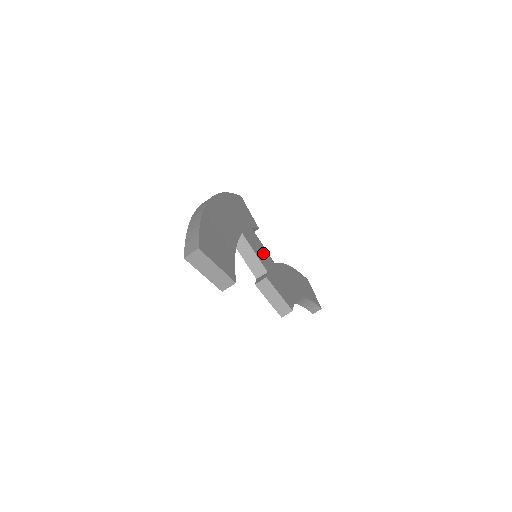
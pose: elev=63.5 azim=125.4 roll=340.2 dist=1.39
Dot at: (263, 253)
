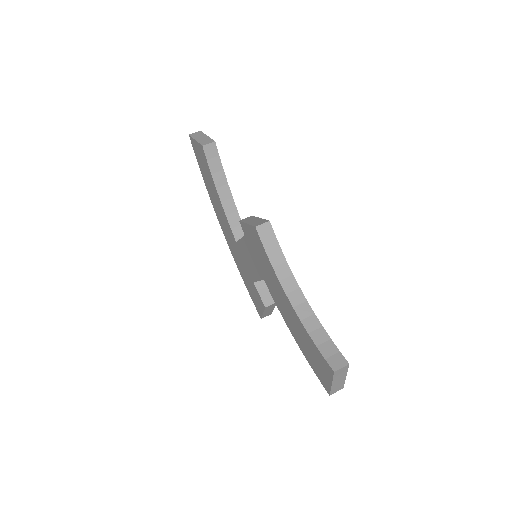
Dot at: occluded
